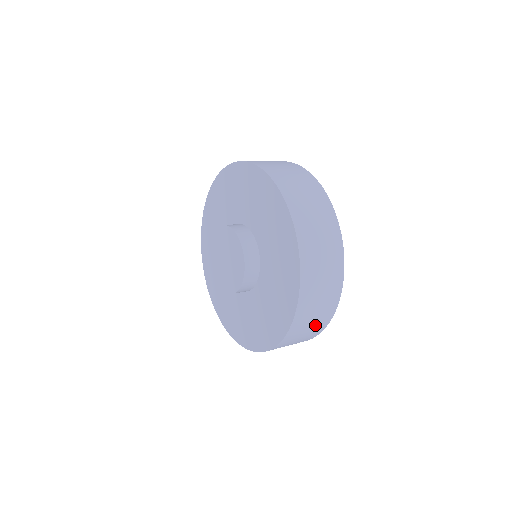
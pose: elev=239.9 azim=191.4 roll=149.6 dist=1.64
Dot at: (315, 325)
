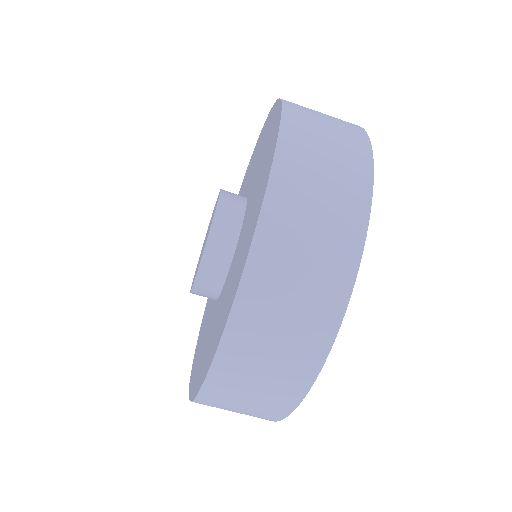
Dot at: (279, 372)
